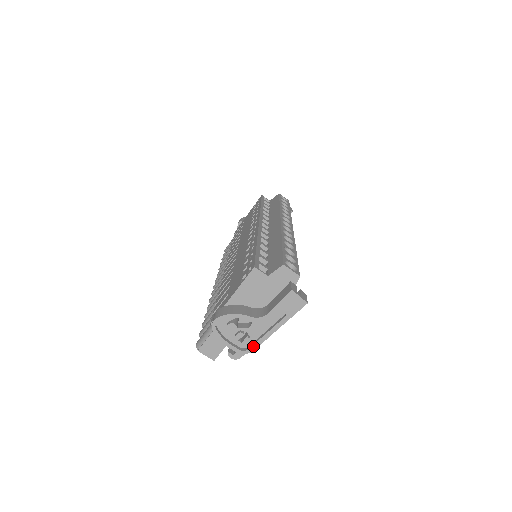
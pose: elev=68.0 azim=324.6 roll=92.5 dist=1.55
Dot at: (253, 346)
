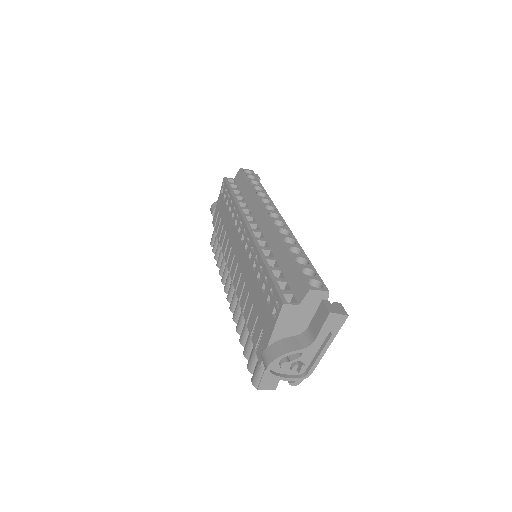
Dot at: (311, 370)
